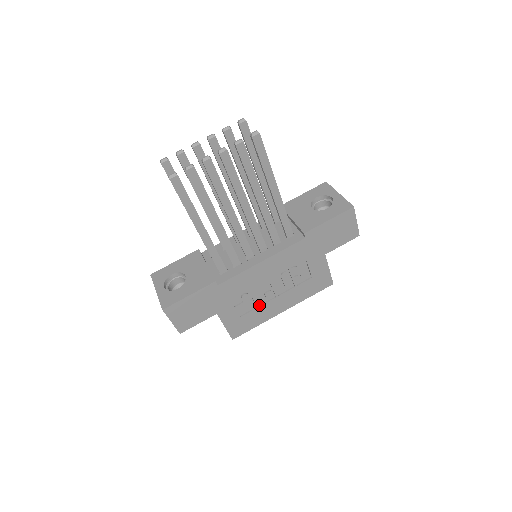
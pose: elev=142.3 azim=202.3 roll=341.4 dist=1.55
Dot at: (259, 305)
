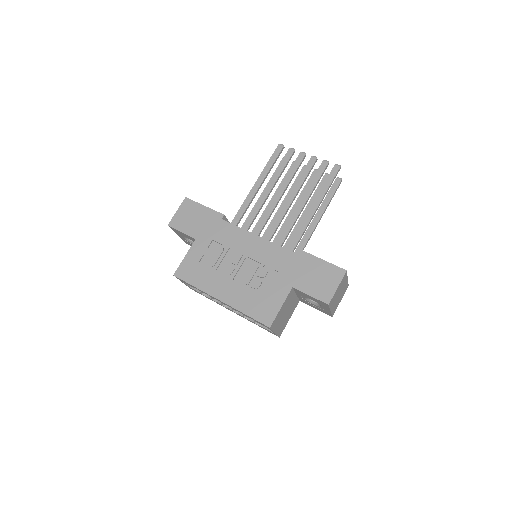
Dot at: (217, 271)
